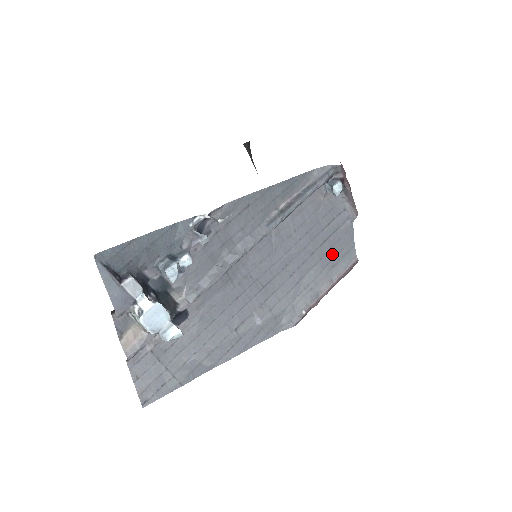
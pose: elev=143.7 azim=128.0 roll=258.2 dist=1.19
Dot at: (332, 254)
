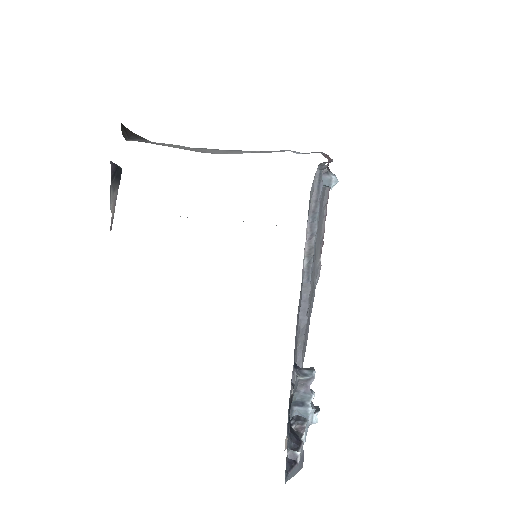
Dot at: (320, 204)
